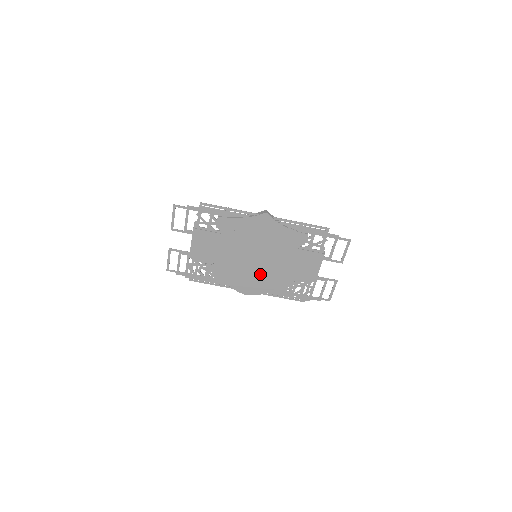
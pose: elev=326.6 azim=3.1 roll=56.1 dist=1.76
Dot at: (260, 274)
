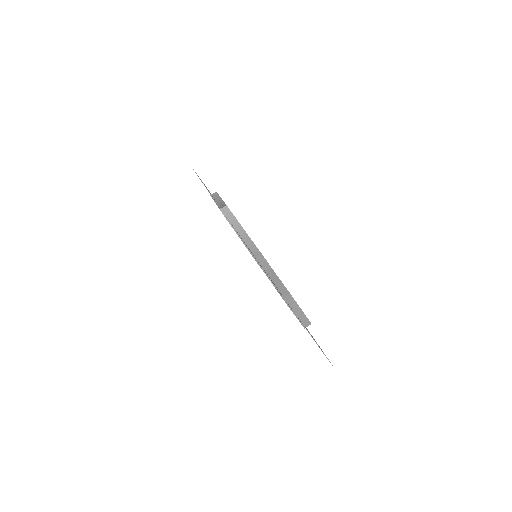
Dot at: occluded
